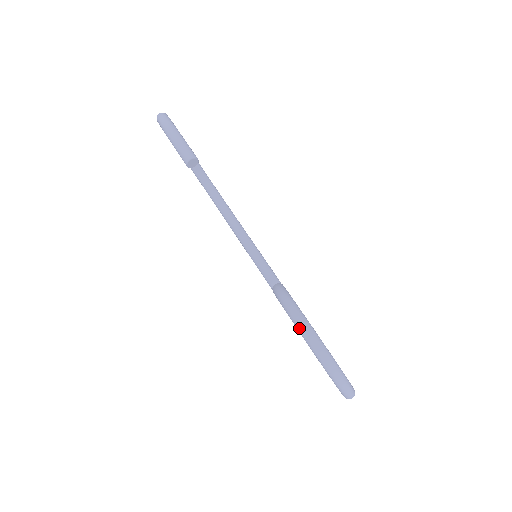
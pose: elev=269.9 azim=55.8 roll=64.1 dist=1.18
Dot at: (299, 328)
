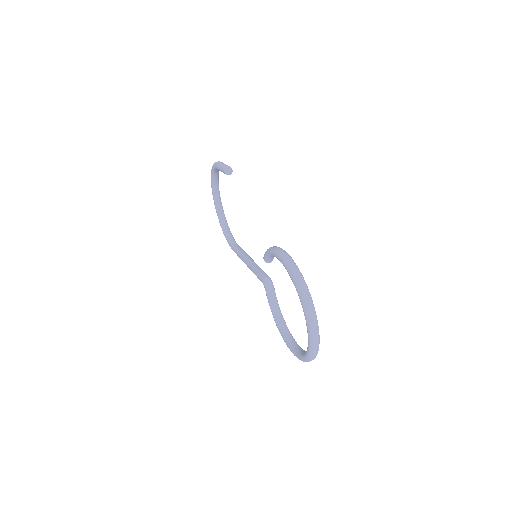
Dot at: (278, 253)
